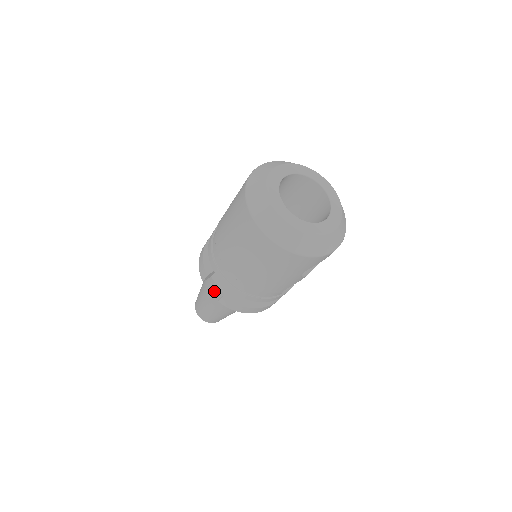
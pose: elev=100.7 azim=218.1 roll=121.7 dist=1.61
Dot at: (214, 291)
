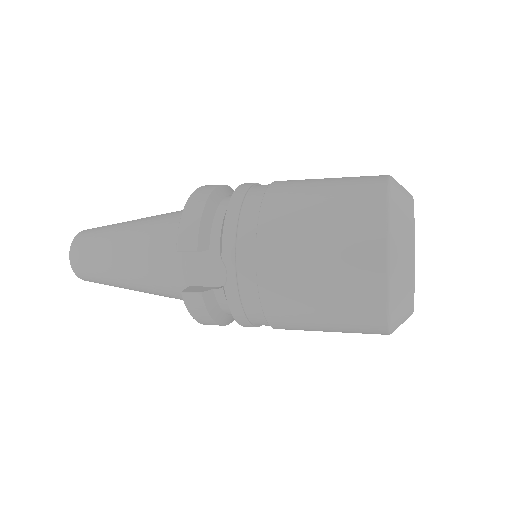
Dot at: (165, 265)
